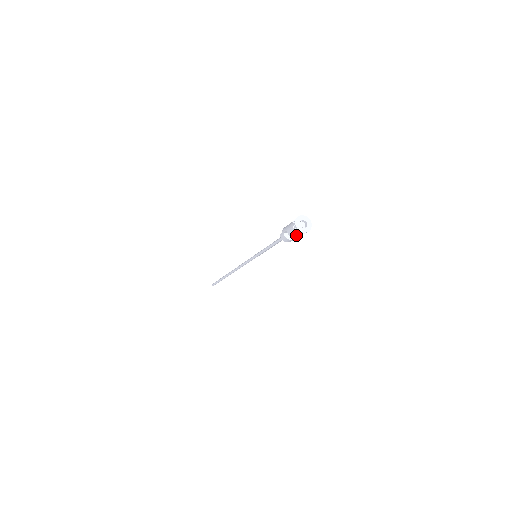
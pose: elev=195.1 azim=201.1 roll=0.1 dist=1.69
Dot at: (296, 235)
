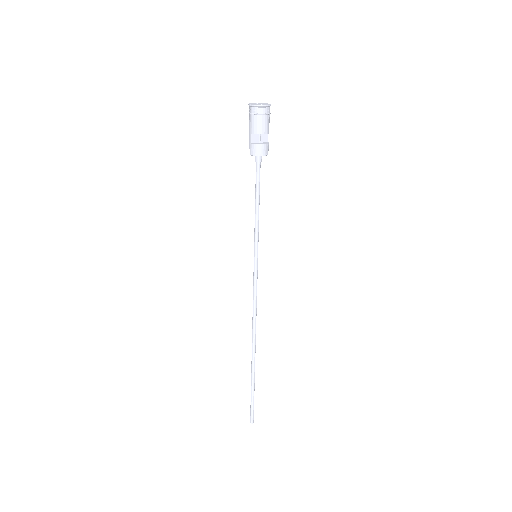
Dot at: (263, 124)
